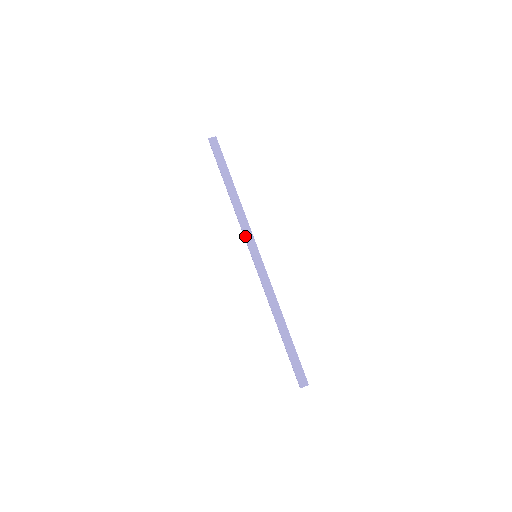
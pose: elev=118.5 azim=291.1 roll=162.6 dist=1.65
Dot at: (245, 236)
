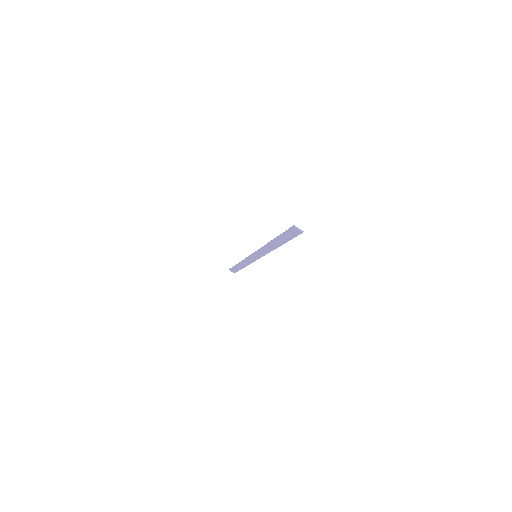
Dot at: (258, 251)
